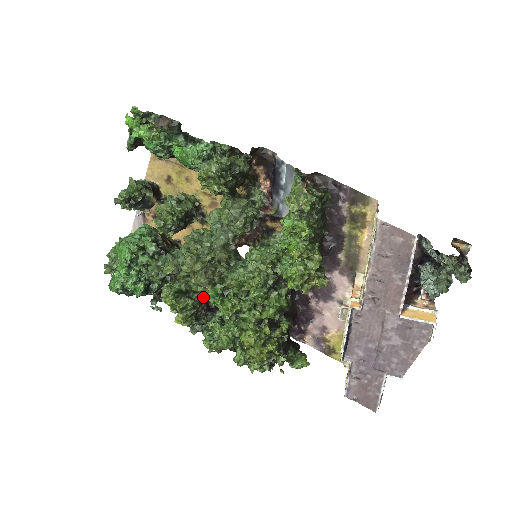
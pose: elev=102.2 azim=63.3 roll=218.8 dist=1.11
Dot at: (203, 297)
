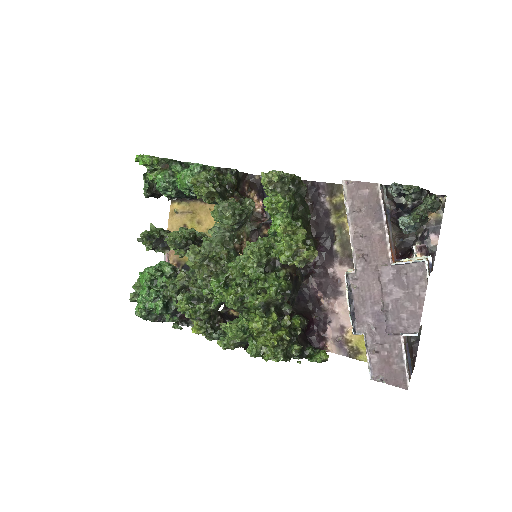
Dot at: (209, 289)
